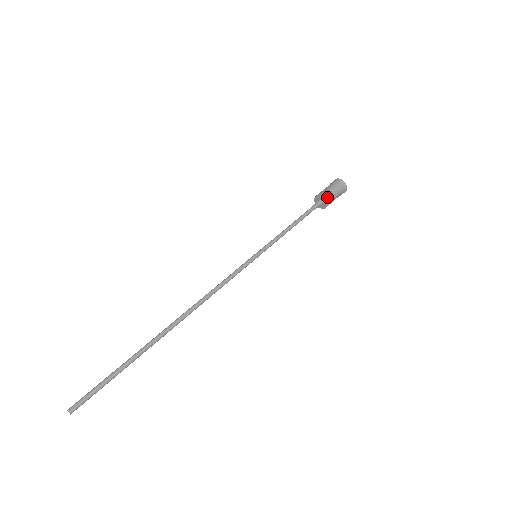
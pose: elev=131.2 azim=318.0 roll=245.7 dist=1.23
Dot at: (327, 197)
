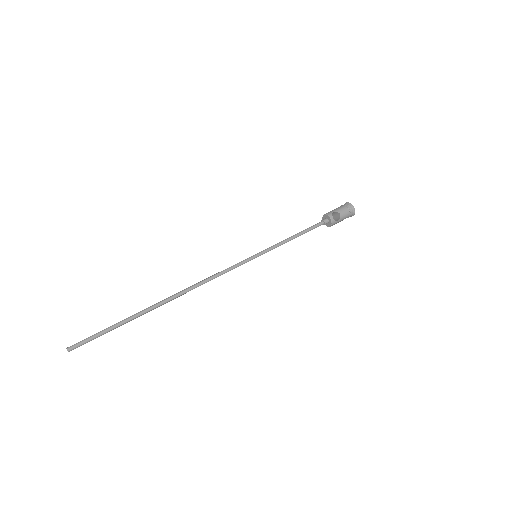
Dot at: (335, 217)
